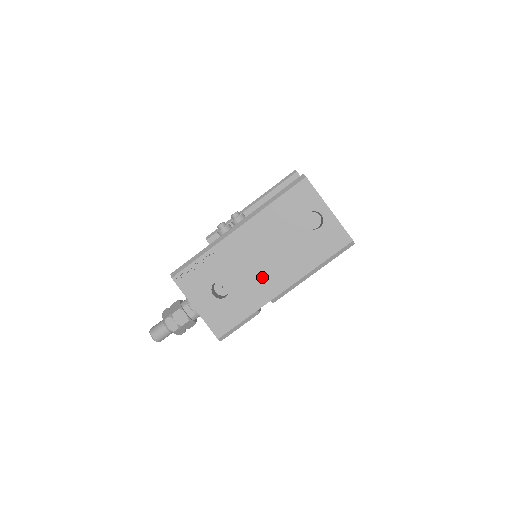
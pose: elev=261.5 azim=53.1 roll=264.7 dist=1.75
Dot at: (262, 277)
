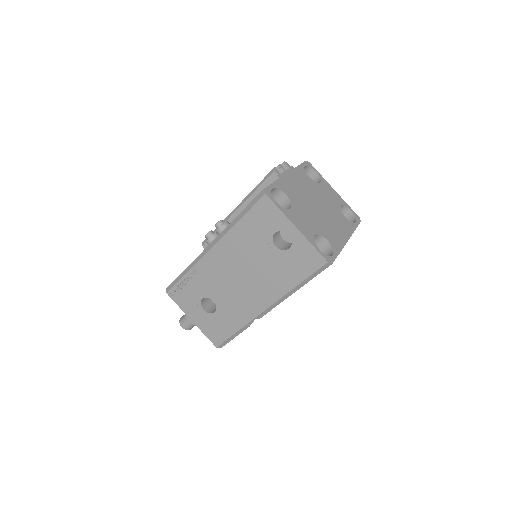
Dot at: (242, 296)
